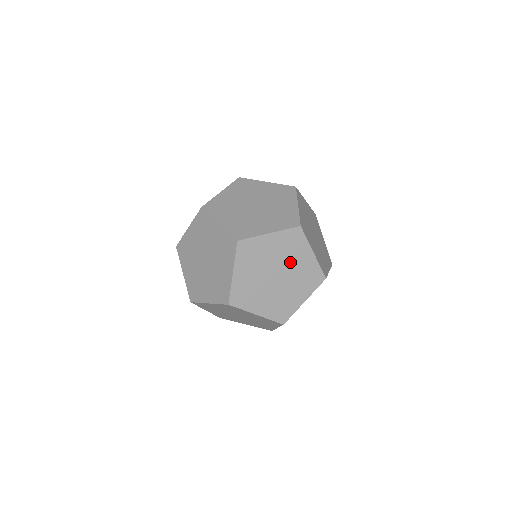
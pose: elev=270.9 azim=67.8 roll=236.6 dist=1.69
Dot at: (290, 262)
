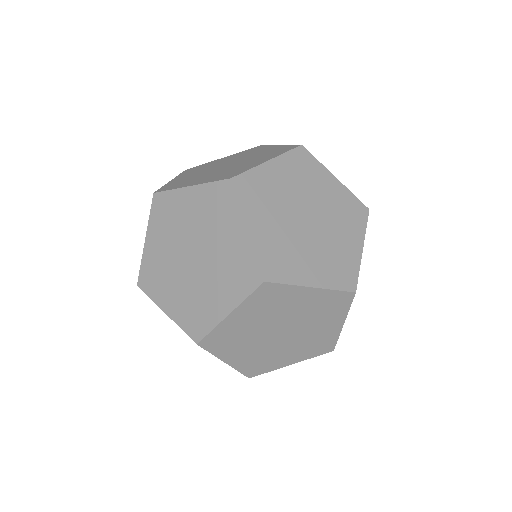
Dot at: occluded
